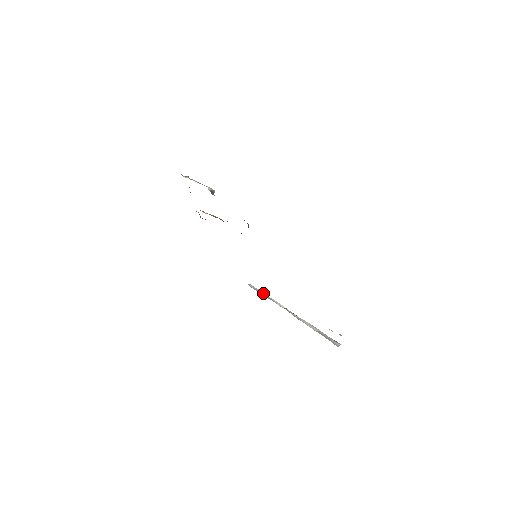
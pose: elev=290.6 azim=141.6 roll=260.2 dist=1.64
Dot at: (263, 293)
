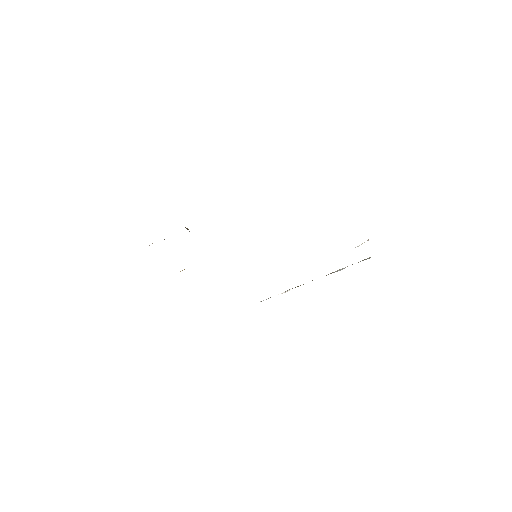
Dot at: occluded
